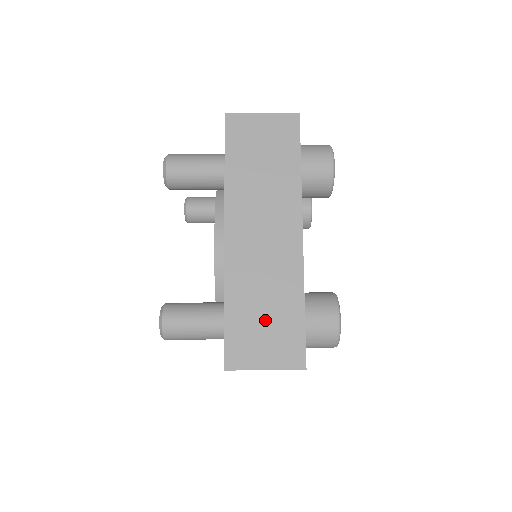
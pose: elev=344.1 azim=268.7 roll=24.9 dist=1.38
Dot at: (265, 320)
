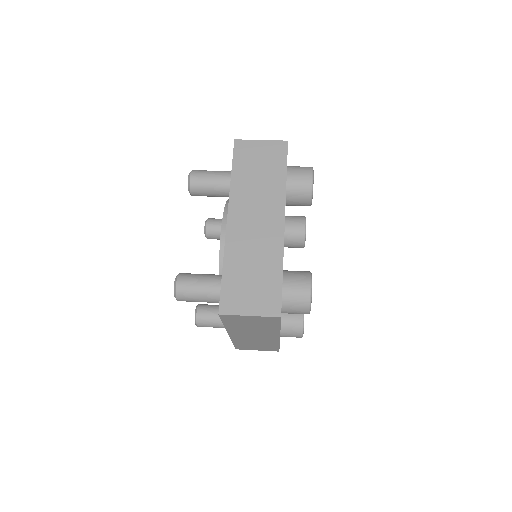
Dot at: (252, 280)
